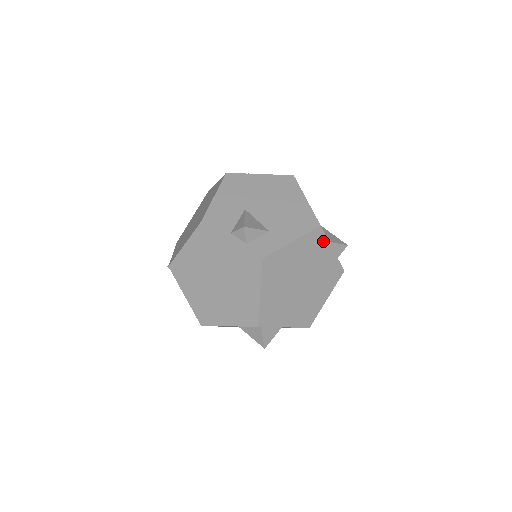
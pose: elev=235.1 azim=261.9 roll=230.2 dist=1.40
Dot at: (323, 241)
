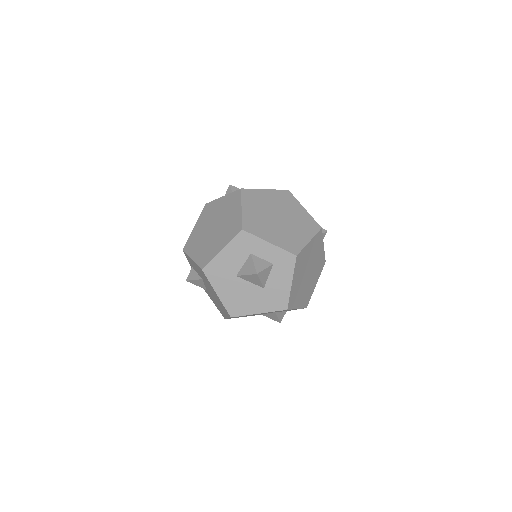
Dot at: (293, 200)
